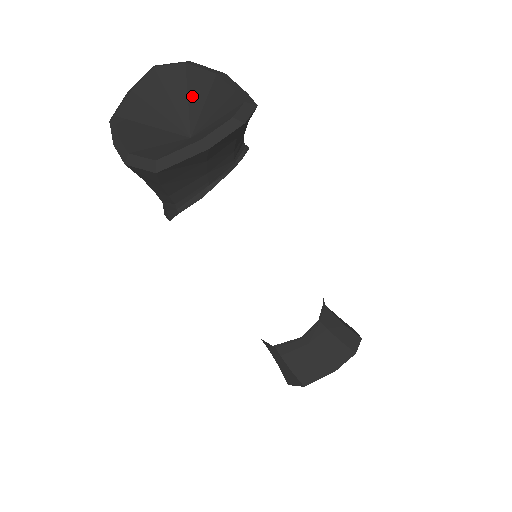
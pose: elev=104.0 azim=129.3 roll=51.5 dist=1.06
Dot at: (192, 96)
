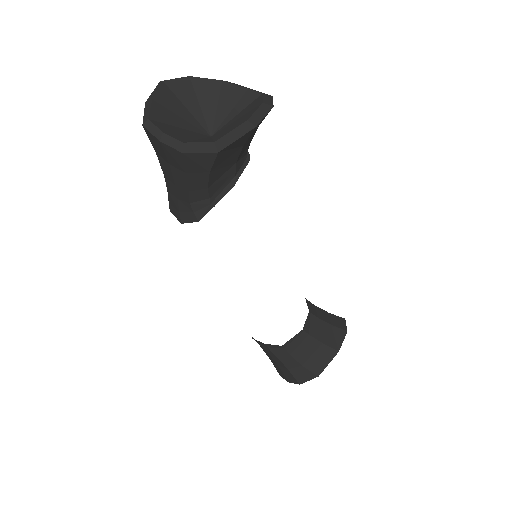
Dot at: (203, 102)
